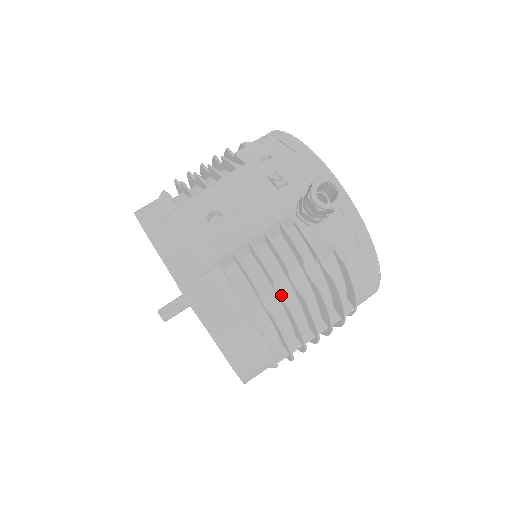
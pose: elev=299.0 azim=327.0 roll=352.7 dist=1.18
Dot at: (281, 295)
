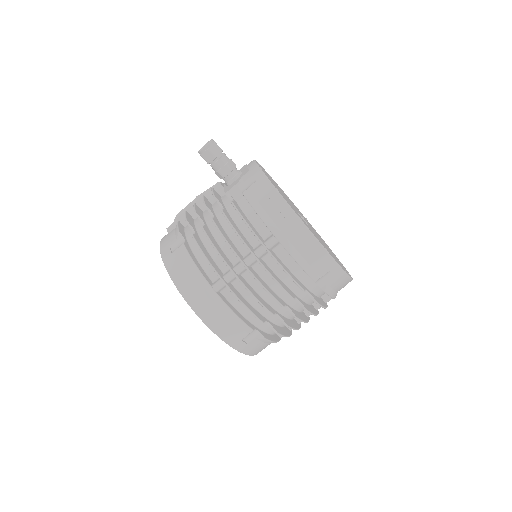
Dot at: (204, 225)
